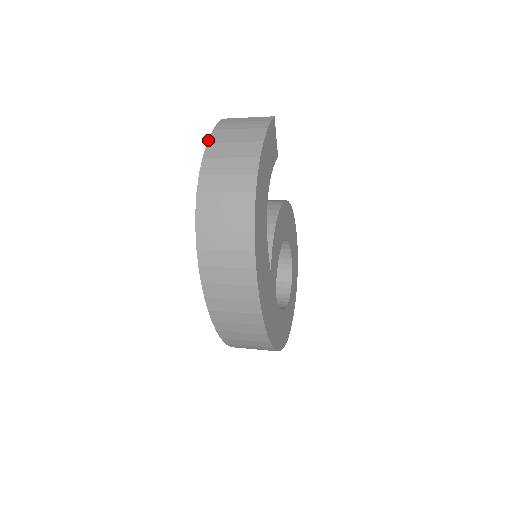
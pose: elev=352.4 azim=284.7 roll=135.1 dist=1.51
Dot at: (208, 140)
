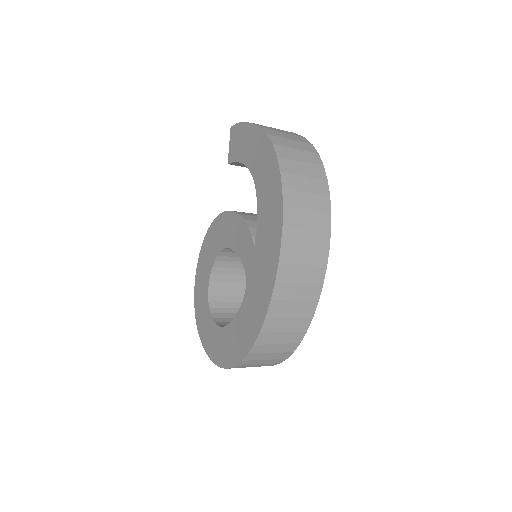
Dot at: occluded
